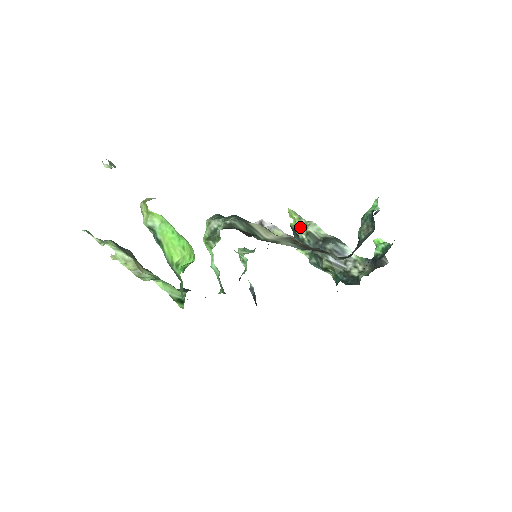
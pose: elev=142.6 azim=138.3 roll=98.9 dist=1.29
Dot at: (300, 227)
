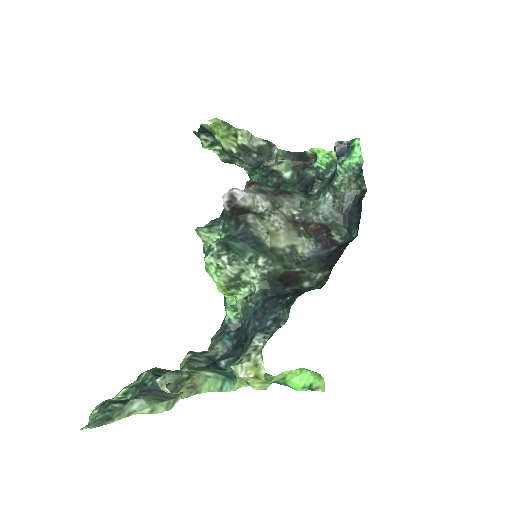
Dot at: (228, 138)
